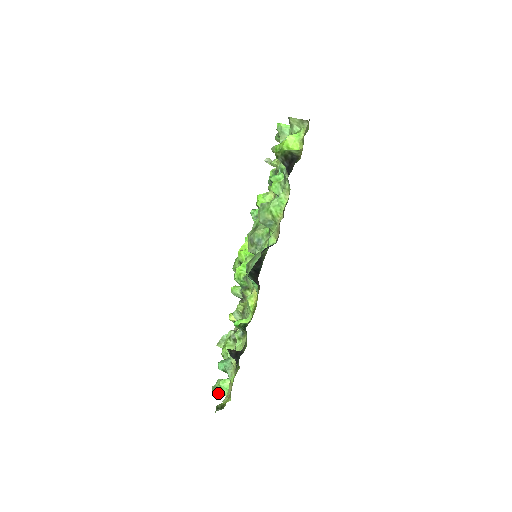
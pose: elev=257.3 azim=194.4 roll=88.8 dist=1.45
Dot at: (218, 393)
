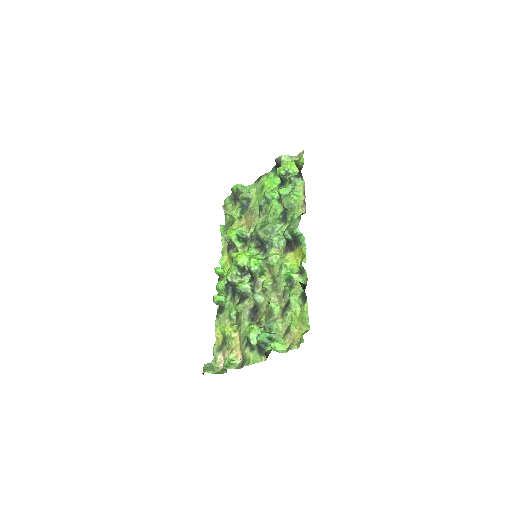
Dot at: (277, 351)
